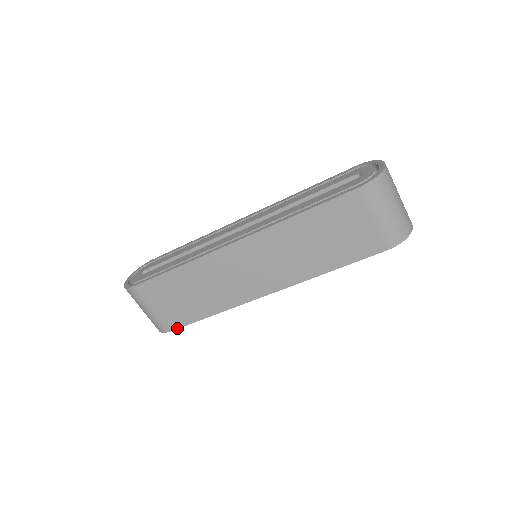
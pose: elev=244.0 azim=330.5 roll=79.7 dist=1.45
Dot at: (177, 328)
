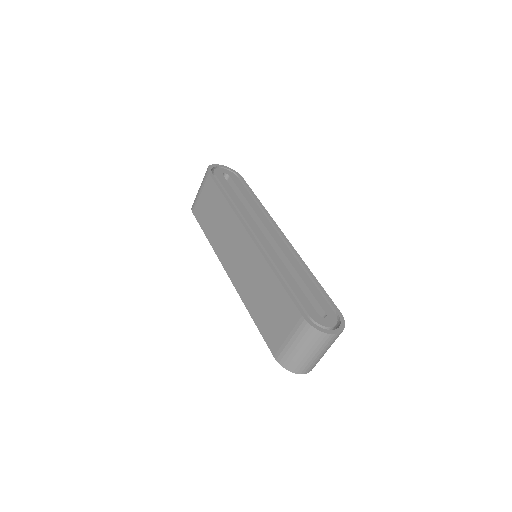
Dot at: (195, 217)
